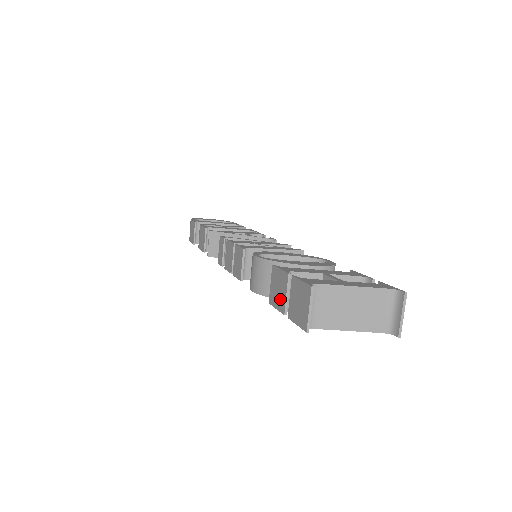
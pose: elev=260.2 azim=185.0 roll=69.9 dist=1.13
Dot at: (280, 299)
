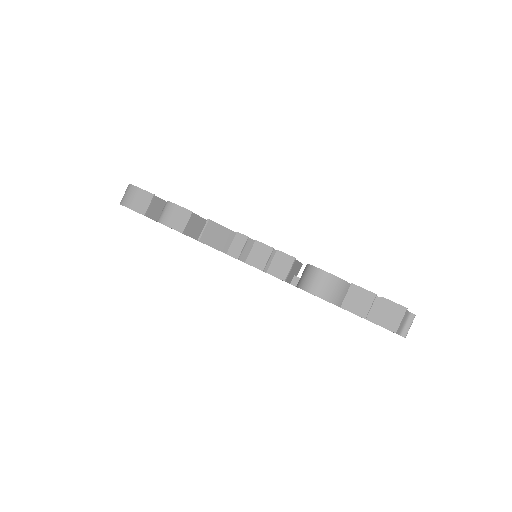
Dot at: (361, 308)
